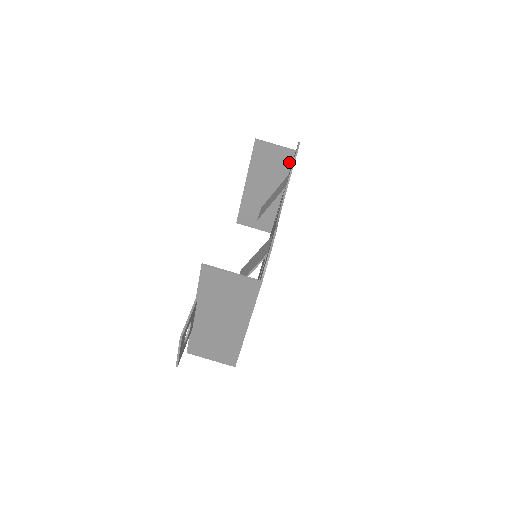
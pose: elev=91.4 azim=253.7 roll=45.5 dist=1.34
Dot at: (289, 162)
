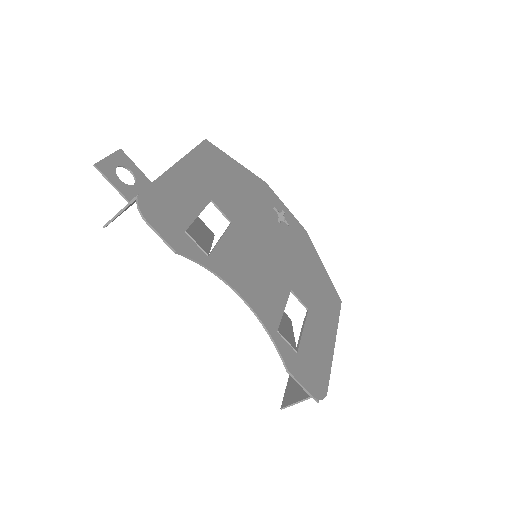
Dot at: occluded
